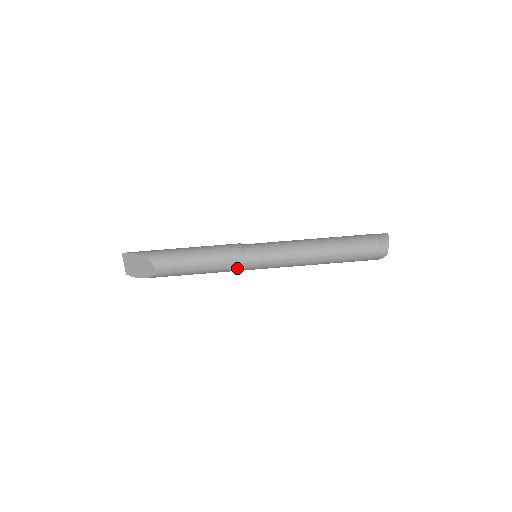
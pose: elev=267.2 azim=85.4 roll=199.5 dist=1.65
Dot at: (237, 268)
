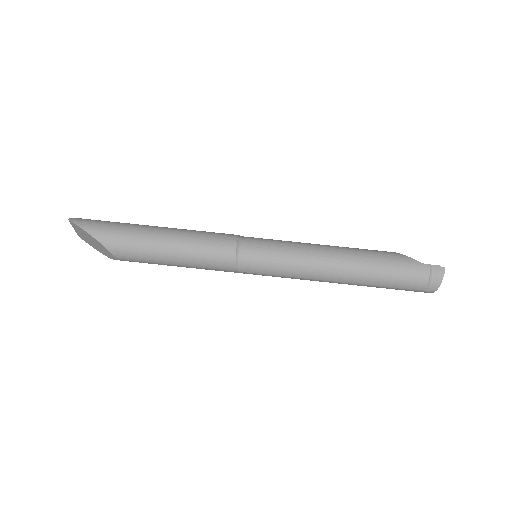
Dot at: (227, 271)
